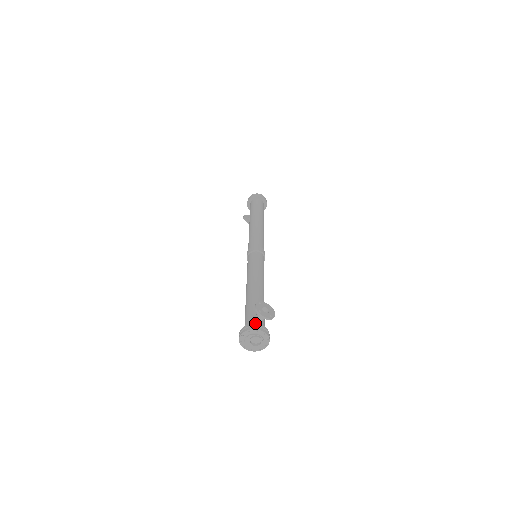
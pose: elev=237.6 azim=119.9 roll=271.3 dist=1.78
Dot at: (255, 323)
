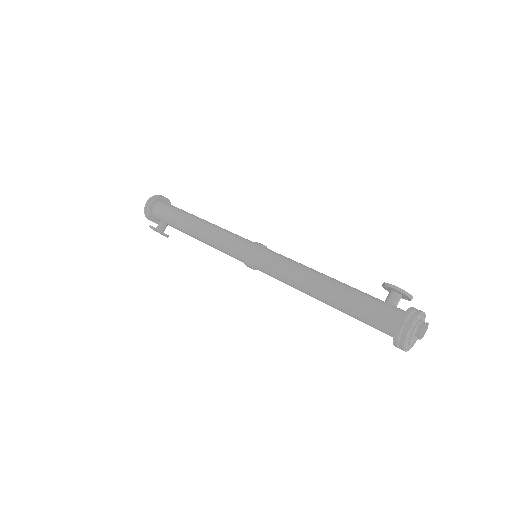
Dot at: (411, 307)
